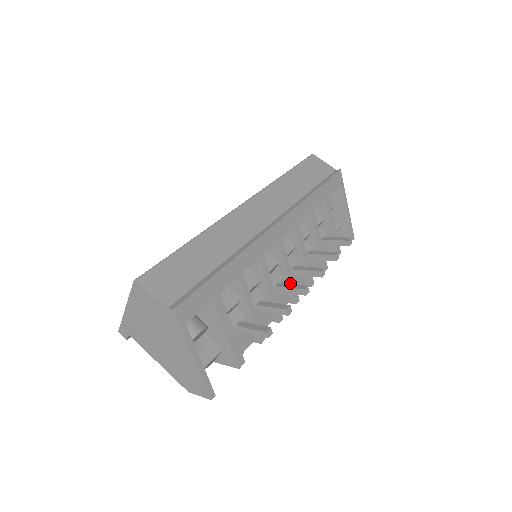
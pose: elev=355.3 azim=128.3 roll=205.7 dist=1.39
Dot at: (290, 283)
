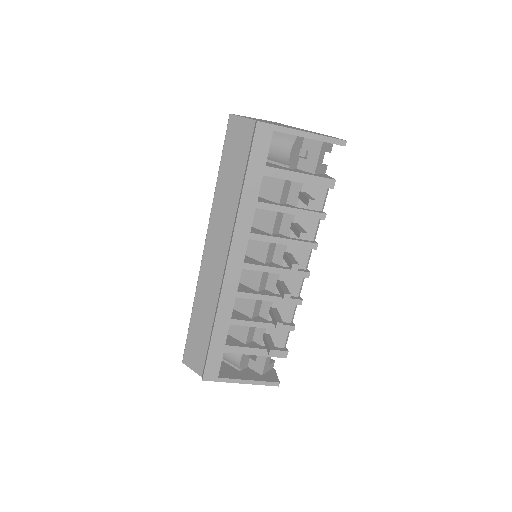
Dot at: occluded
